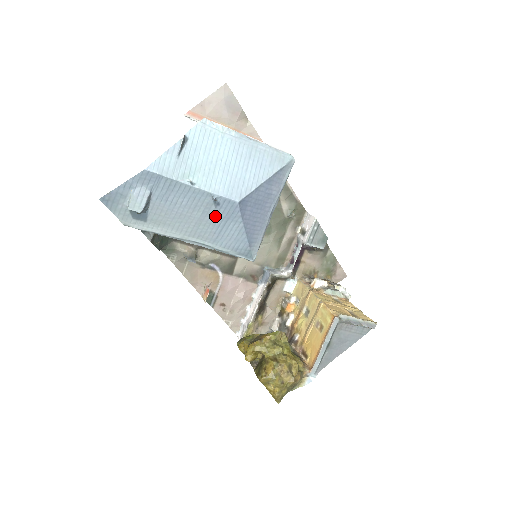
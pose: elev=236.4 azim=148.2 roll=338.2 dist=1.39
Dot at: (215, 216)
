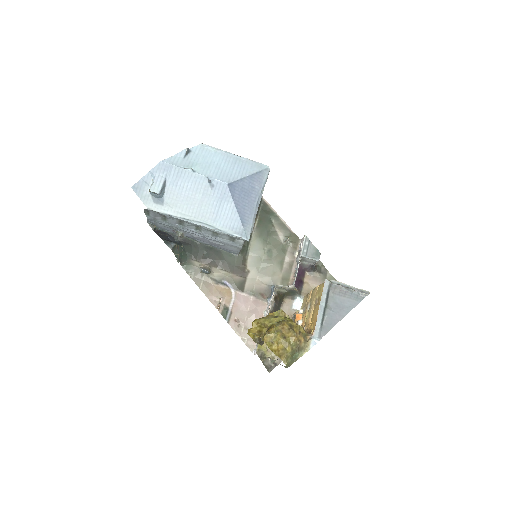
Dot at: (212, 197)
